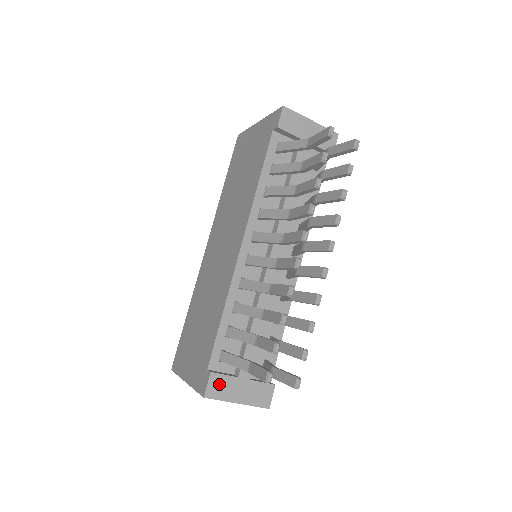
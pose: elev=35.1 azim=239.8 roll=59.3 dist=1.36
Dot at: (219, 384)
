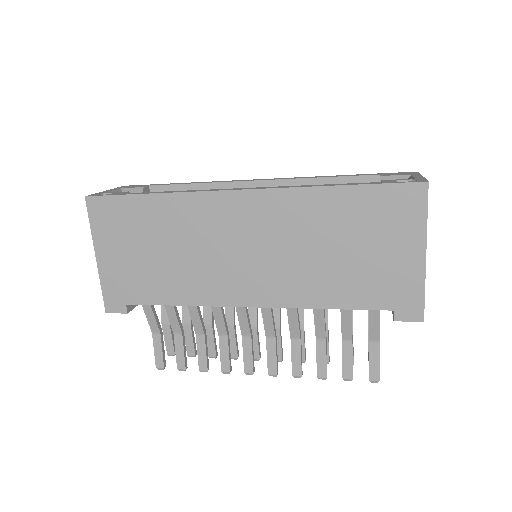
Dot at: occluded
